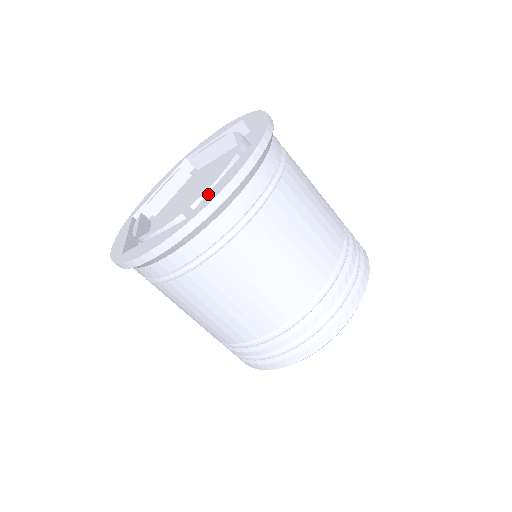
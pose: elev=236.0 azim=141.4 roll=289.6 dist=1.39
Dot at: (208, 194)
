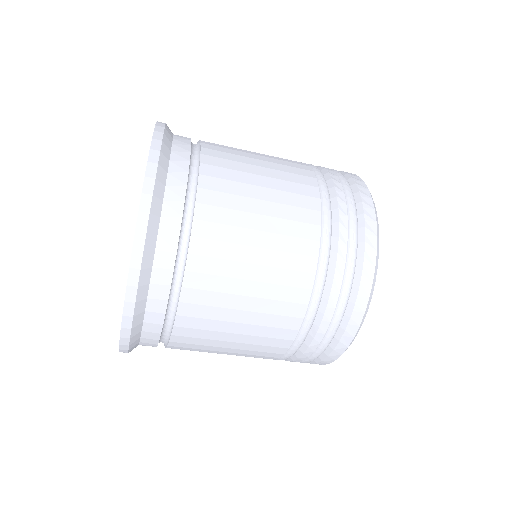
Dot at: occluded
